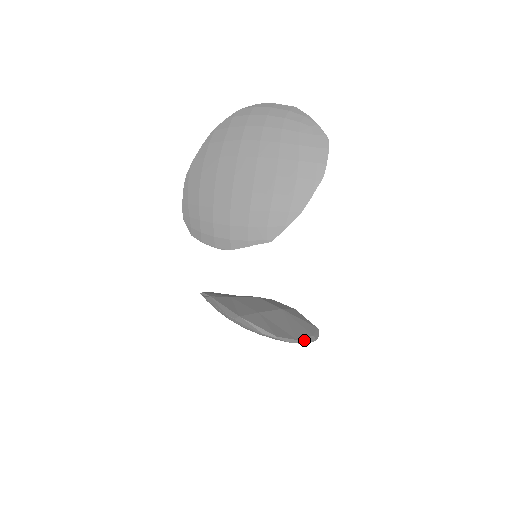
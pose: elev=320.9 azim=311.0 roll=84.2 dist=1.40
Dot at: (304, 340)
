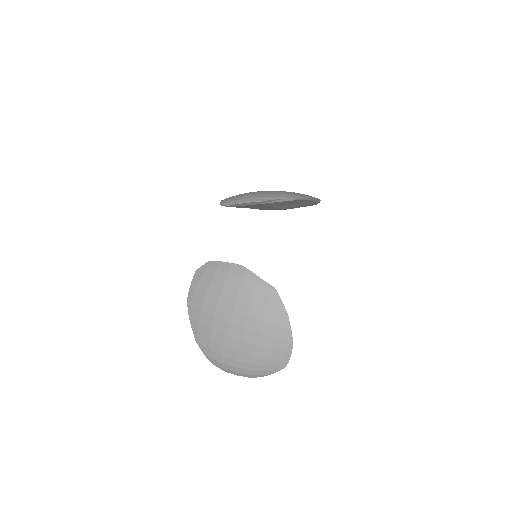
Dot at: (288, 325)
